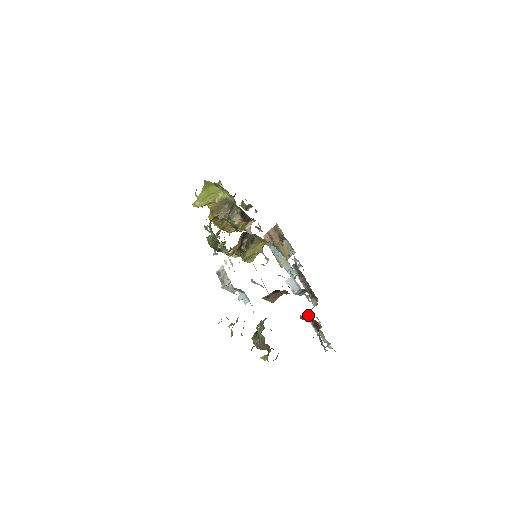
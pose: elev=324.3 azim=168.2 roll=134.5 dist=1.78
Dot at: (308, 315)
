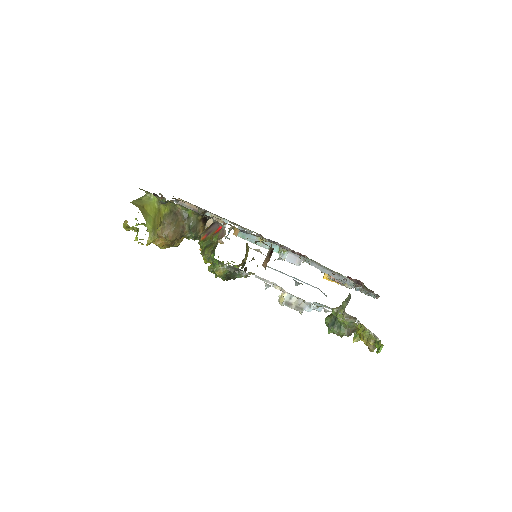
Dot at: (344, 279)
